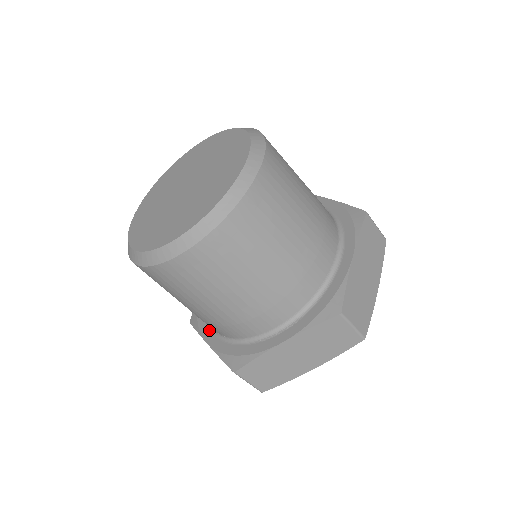
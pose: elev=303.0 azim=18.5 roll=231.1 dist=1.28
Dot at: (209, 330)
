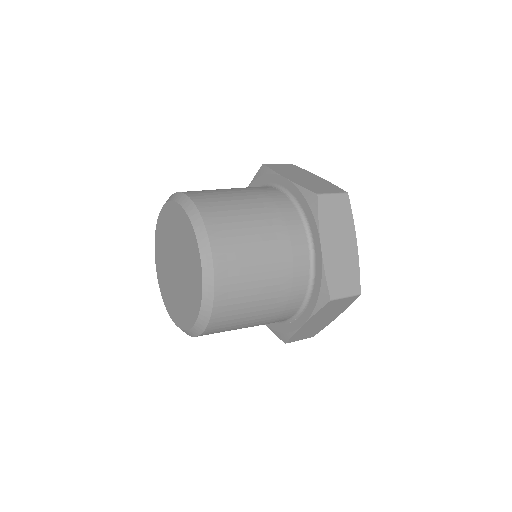
Dot at: occluded
